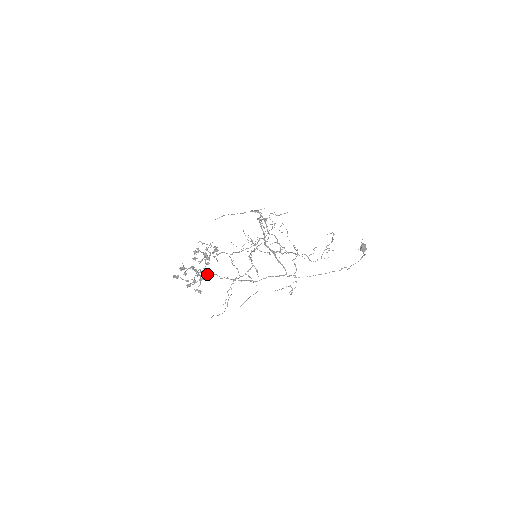
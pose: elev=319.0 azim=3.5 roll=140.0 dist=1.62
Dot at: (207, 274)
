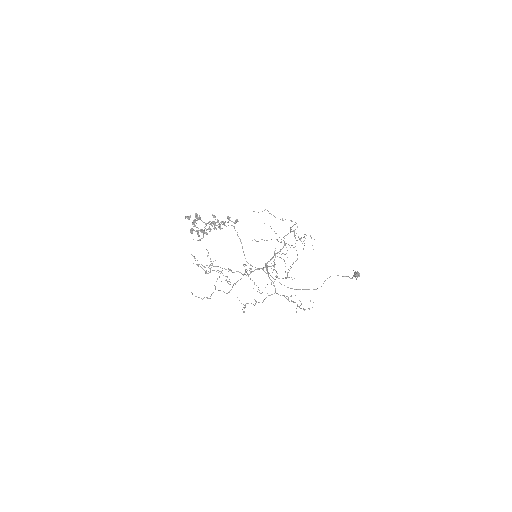
Dot at: occluded
